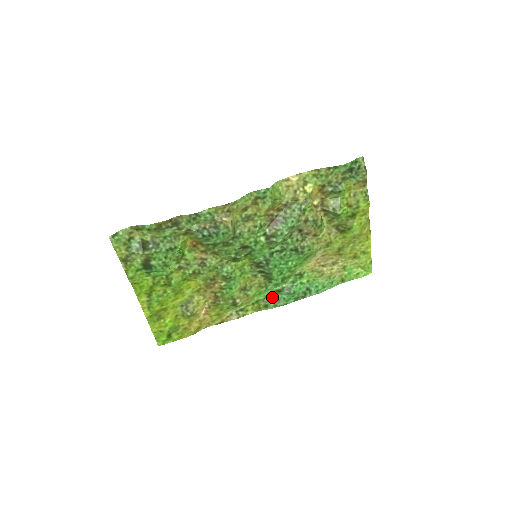
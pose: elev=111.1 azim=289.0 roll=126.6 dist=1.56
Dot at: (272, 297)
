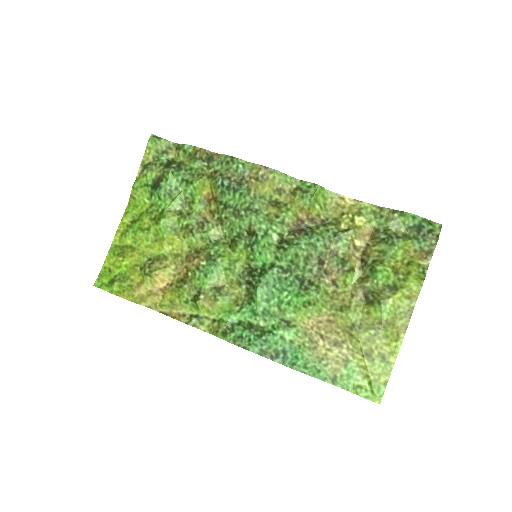
Dot at: (239, 328)
